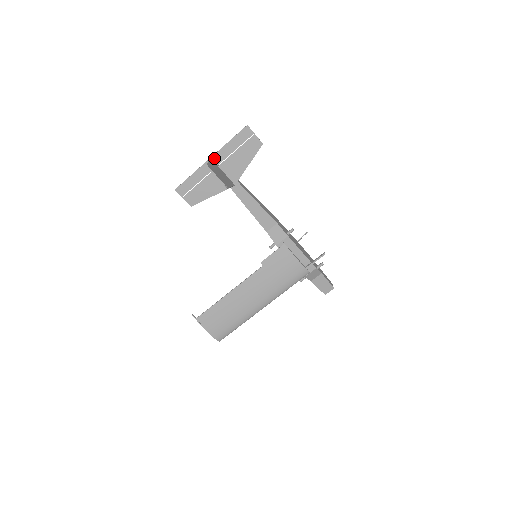
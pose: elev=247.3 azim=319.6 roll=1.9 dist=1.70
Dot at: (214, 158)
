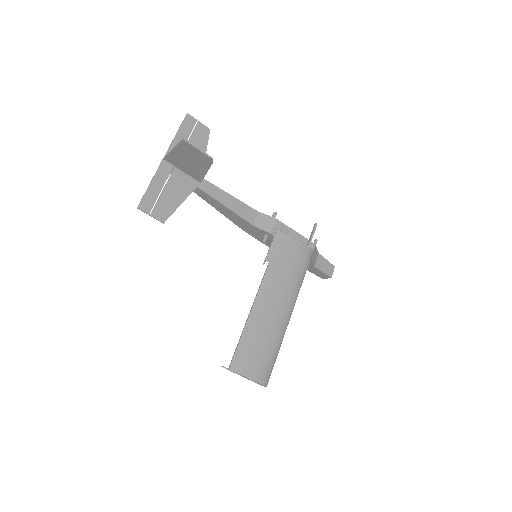
Dot at: occluded
